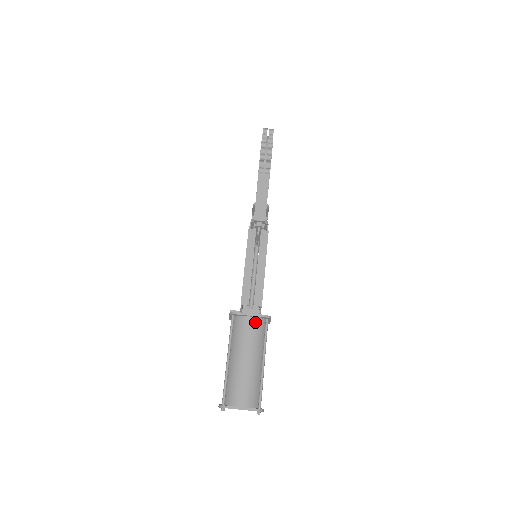
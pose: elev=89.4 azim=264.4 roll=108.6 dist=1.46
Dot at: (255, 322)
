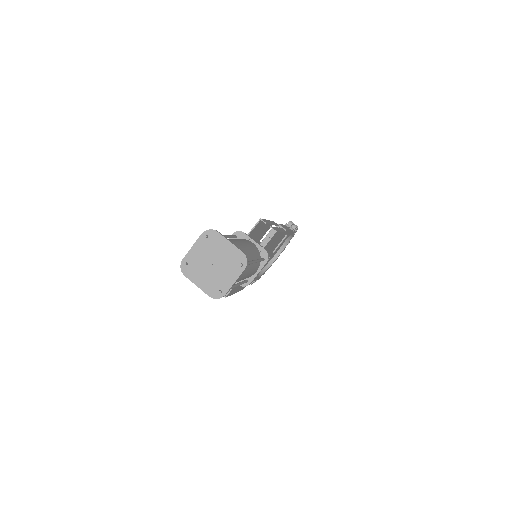
Dot at: (256, 247)
